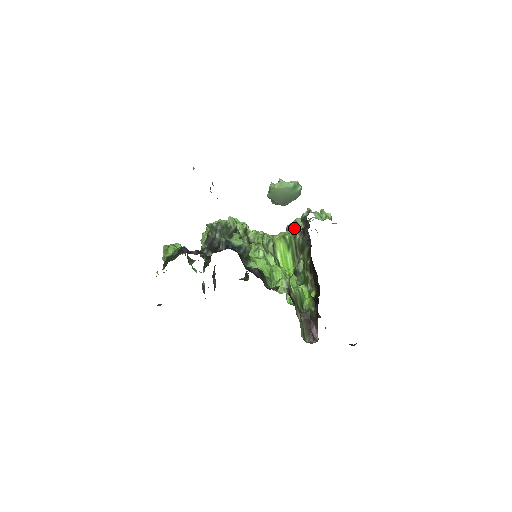
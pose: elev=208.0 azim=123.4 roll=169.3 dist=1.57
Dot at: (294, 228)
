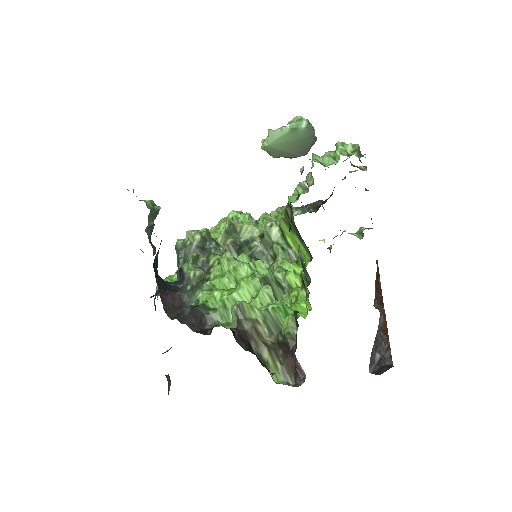
Dot at: (295, 196)
